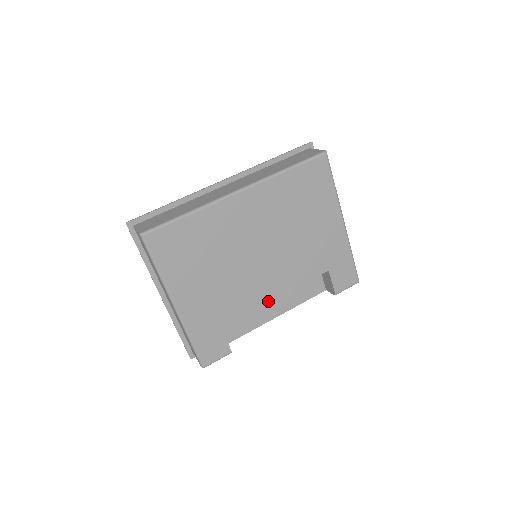
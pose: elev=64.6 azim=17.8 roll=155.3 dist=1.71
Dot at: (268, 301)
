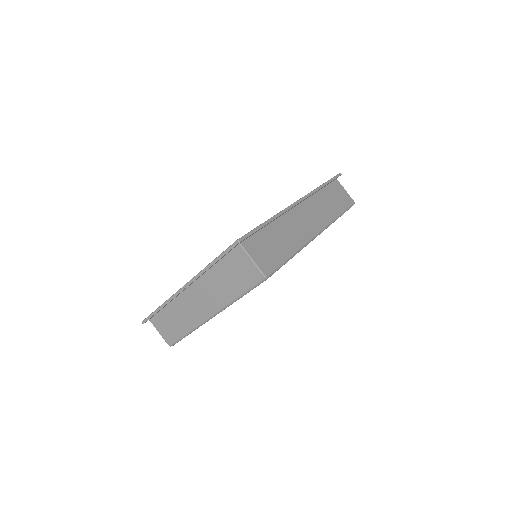
Dot at: occluded
